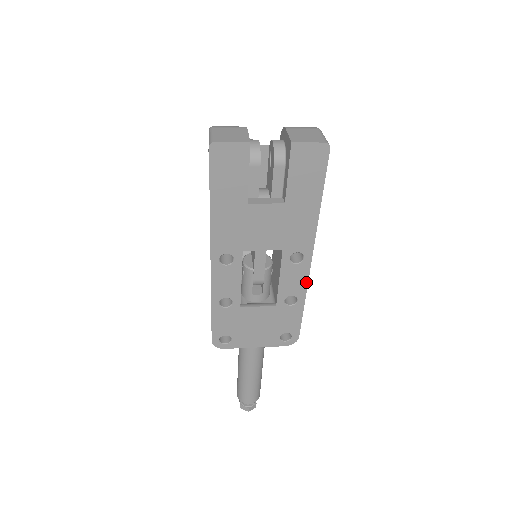
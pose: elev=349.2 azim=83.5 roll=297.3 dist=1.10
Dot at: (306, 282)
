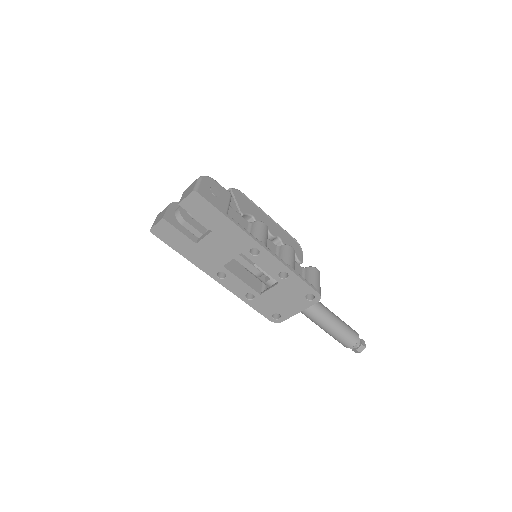
Dot at: (278, 261)
